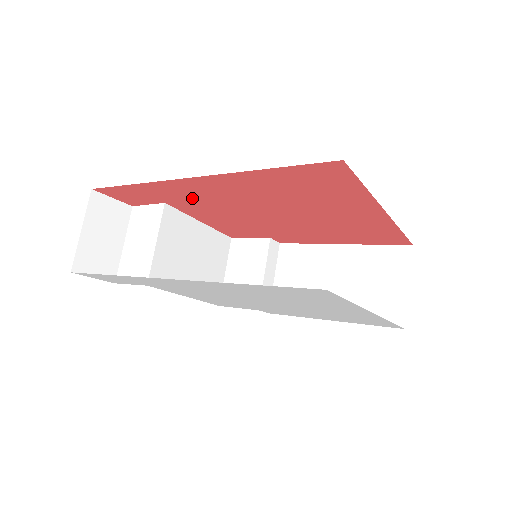
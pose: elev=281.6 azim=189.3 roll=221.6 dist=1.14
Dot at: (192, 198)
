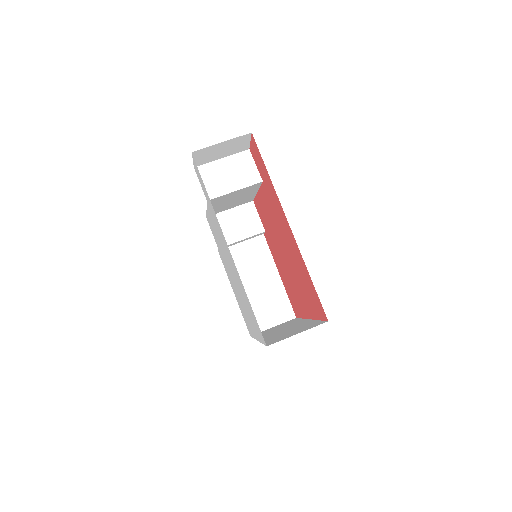
Dot at: (275, 207)
